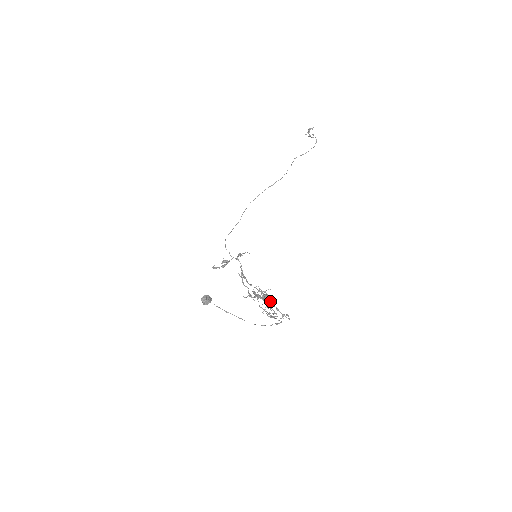
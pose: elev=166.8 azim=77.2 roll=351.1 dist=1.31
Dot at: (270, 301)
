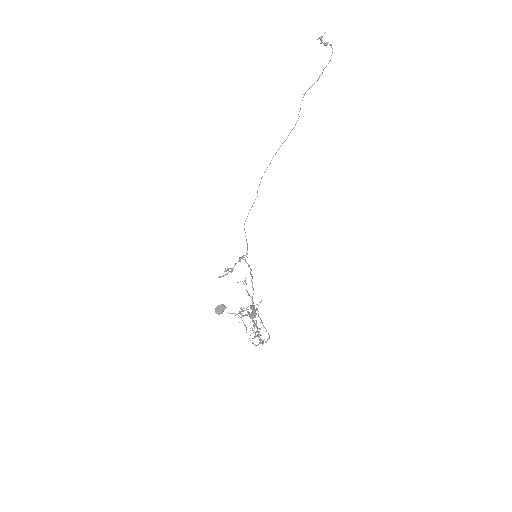
Dot at: (255, 320)
